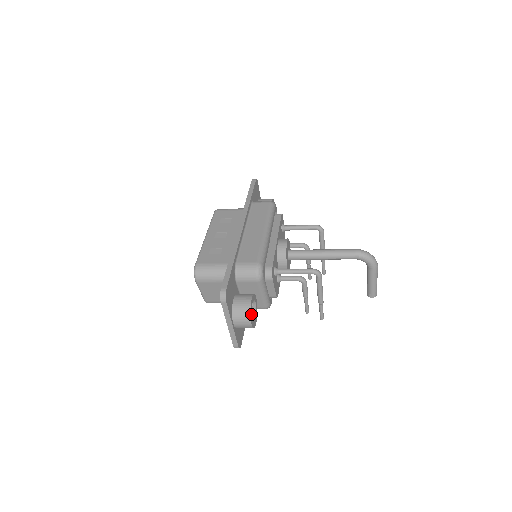
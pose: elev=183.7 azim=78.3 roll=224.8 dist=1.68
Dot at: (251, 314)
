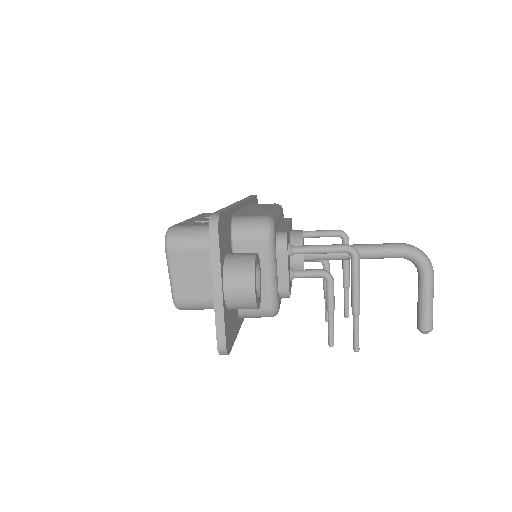
Dot at: (255, 273)
